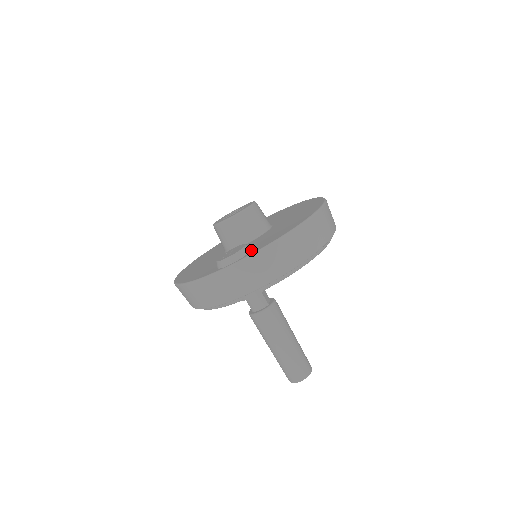
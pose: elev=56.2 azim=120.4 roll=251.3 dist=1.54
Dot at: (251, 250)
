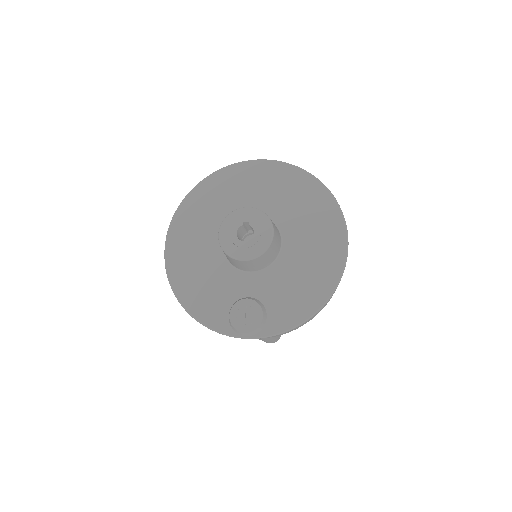
Dot at: (267, 319)
